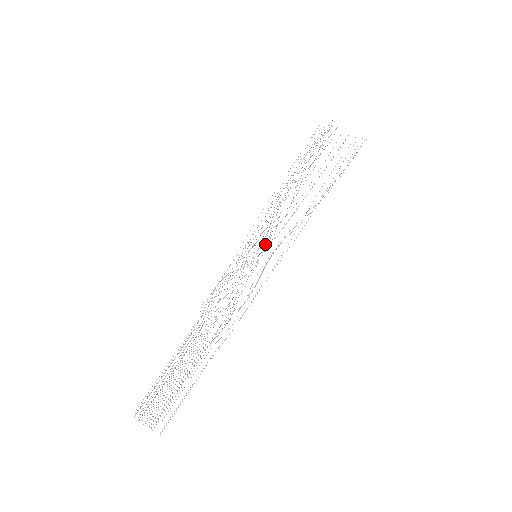
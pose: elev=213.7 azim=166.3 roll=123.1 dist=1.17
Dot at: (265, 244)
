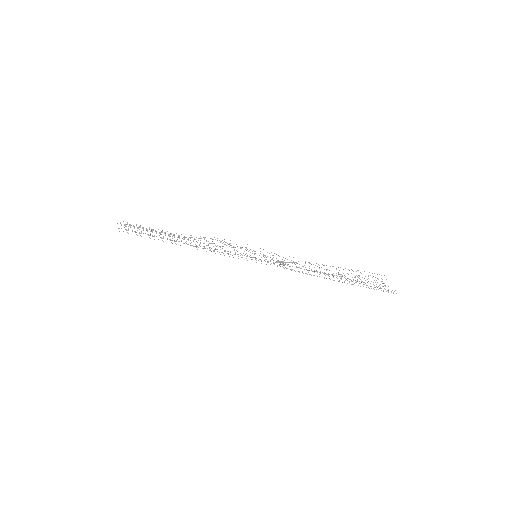
Dot at: occluded
